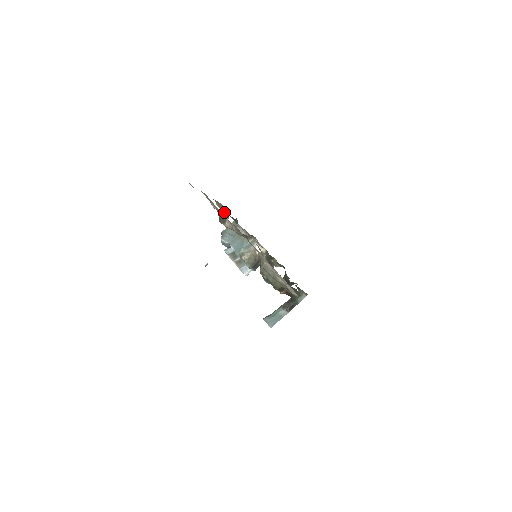
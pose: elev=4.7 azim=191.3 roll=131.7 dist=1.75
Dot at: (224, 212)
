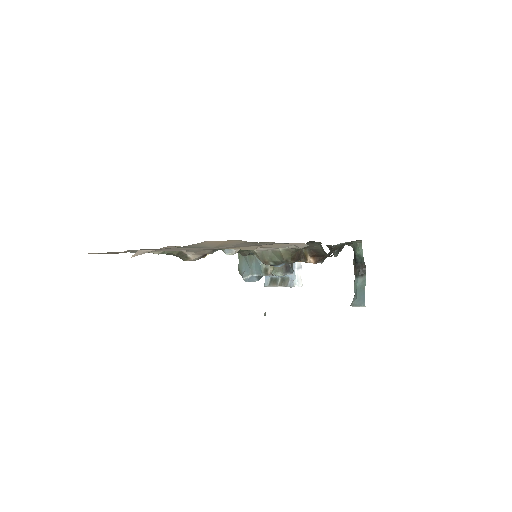
Dot at: occluded
